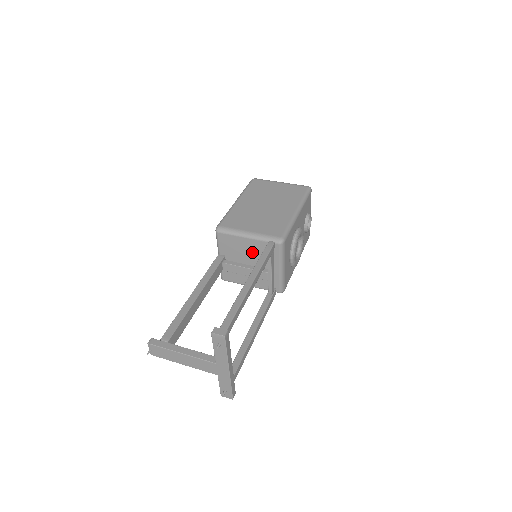
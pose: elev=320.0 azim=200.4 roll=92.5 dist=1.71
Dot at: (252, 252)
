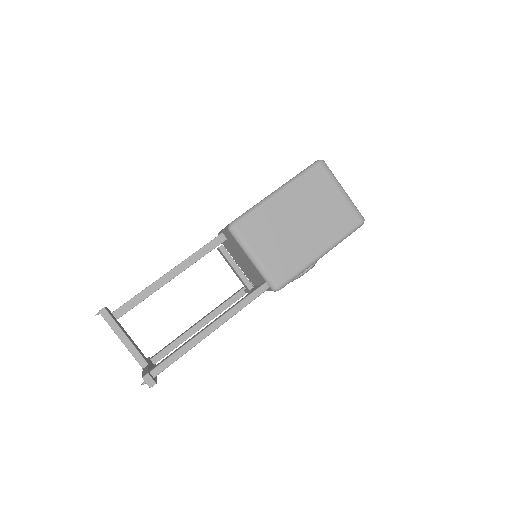
Dot at: (249, 265)
